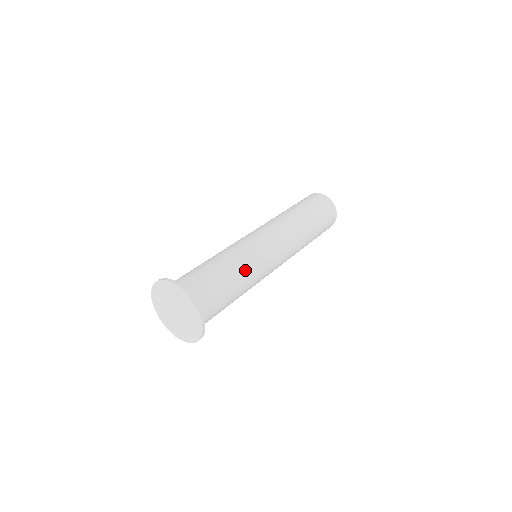
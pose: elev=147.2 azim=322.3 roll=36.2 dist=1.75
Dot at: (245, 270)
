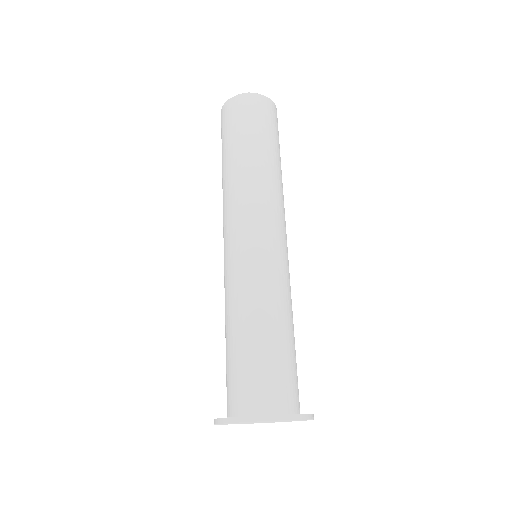
Dot at: occluded
